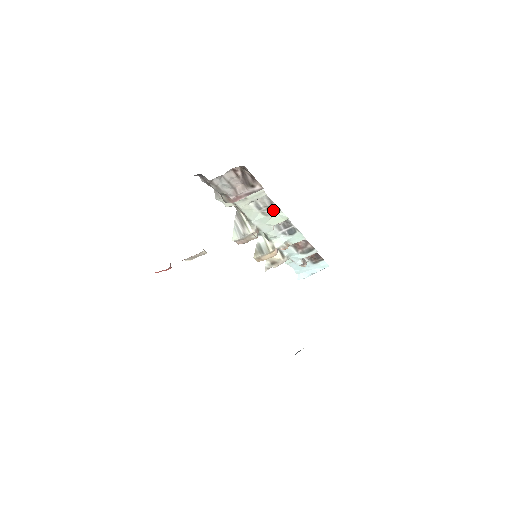
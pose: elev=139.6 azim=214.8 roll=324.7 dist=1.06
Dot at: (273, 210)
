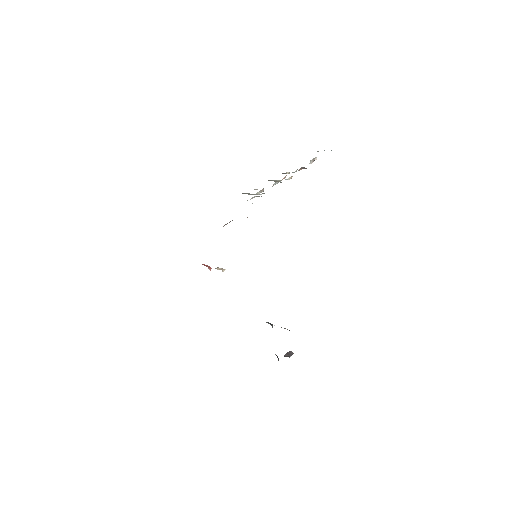
Dot at: occluded
